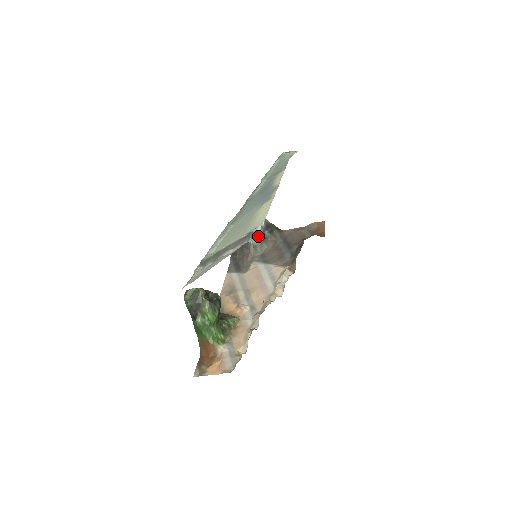
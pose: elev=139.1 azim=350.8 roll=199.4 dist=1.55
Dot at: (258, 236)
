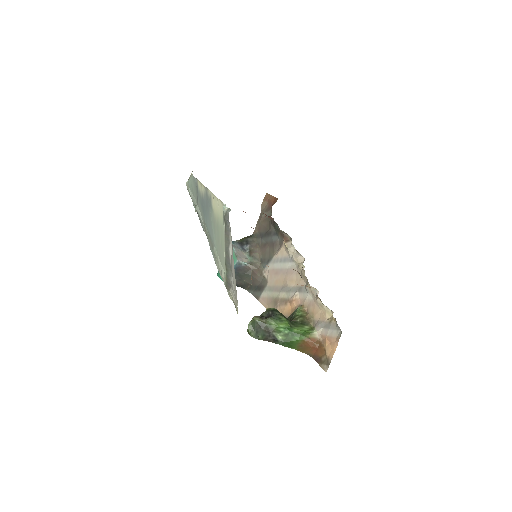
Dot at: (244, 255)
